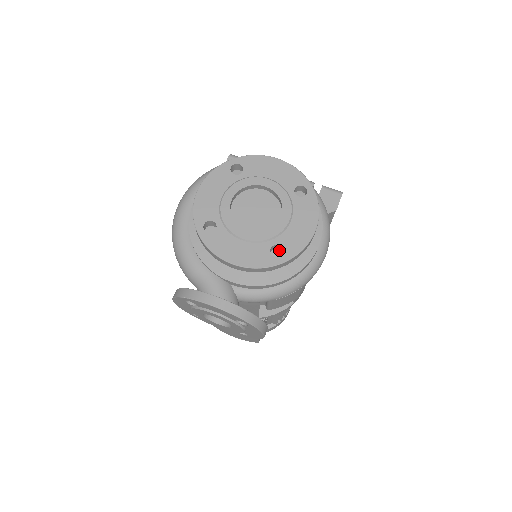
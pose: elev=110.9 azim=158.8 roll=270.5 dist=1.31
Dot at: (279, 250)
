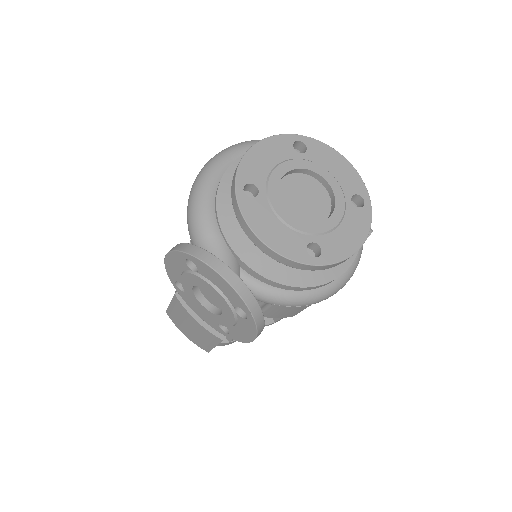
Dot at: (308, 252)
